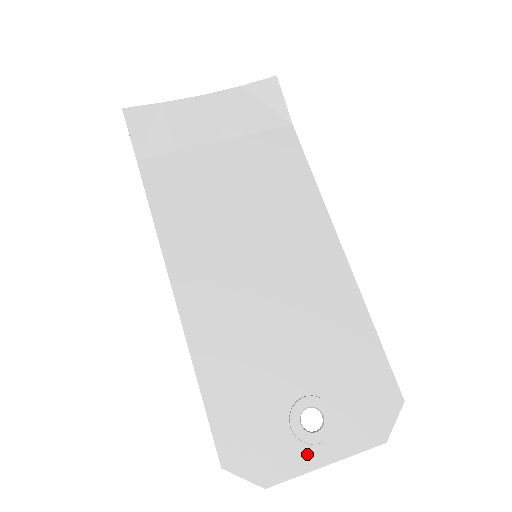
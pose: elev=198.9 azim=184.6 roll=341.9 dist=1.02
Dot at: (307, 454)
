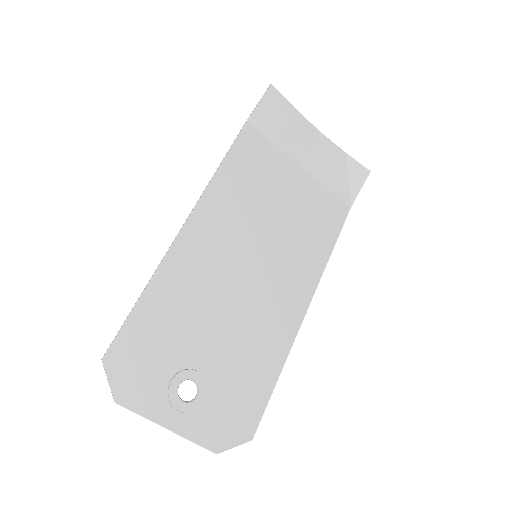
Dot at: (163, 409)
